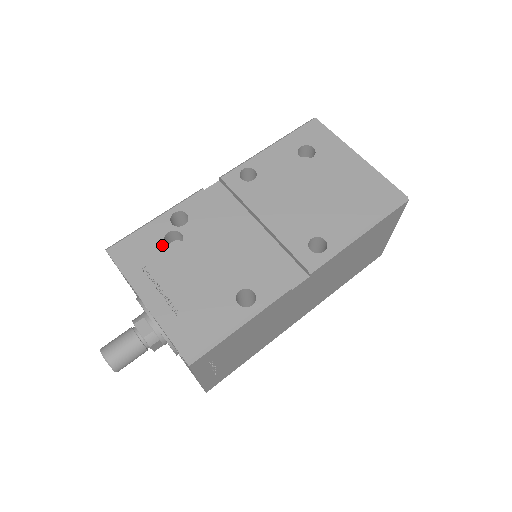
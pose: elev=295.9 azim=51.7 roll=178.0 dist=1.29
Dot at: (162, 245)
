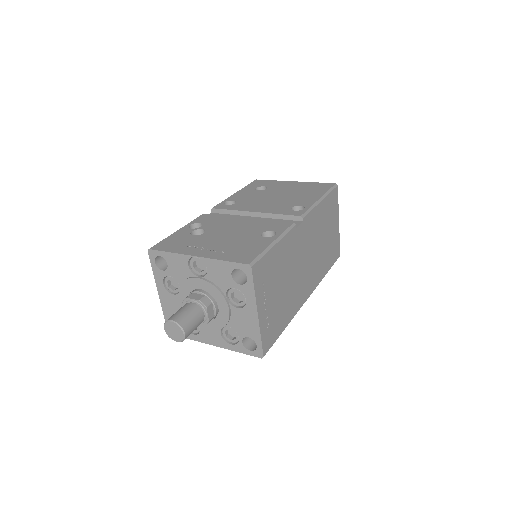
Dot at: (191, 236)
